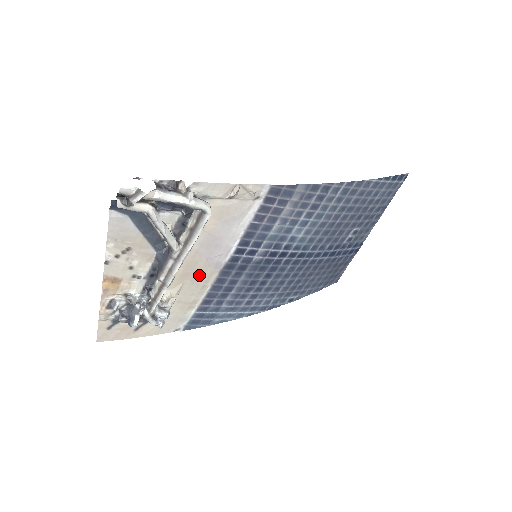
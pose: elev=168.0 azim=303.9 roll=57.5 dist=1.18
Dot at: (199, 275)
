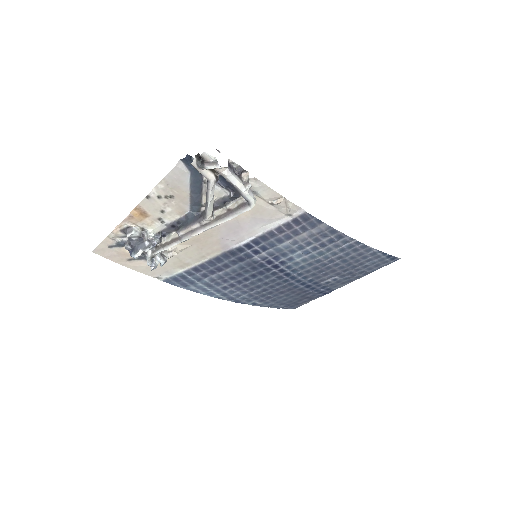
Dot at: (207, 246)
